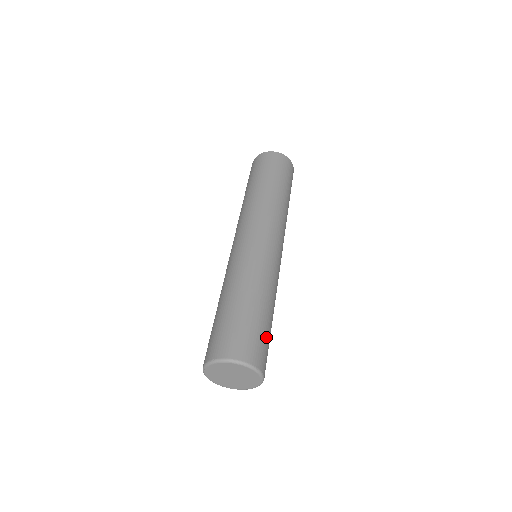
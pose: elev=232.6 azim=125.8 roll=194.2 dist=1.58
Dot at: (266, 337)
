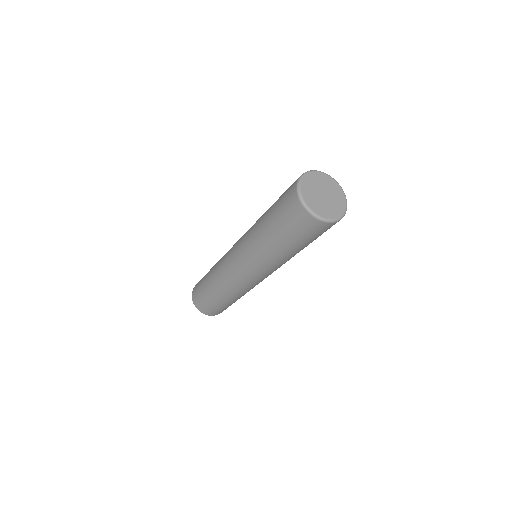
Dot at: occluded
